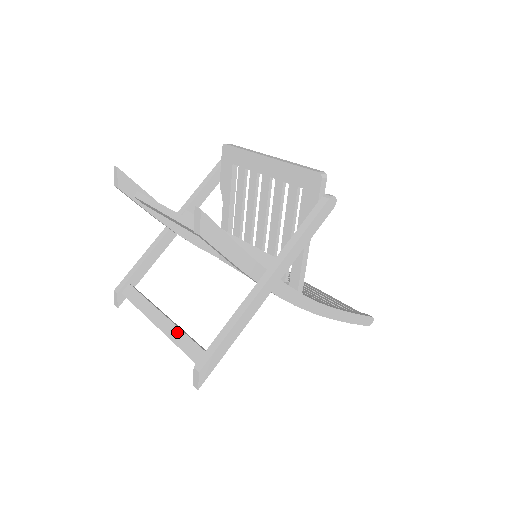
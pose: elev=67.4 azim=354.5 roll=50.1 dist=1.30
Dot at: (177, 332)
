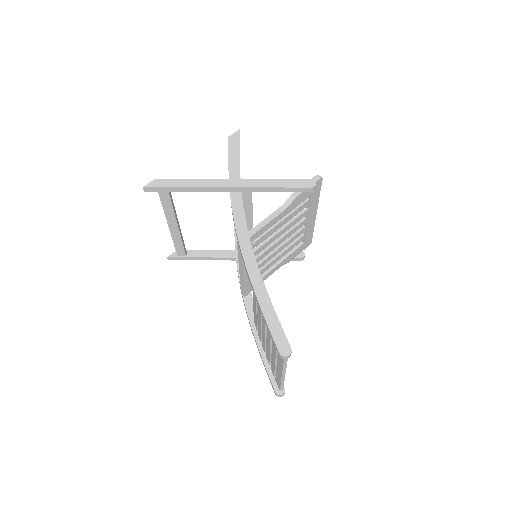
Dot at: occluded
